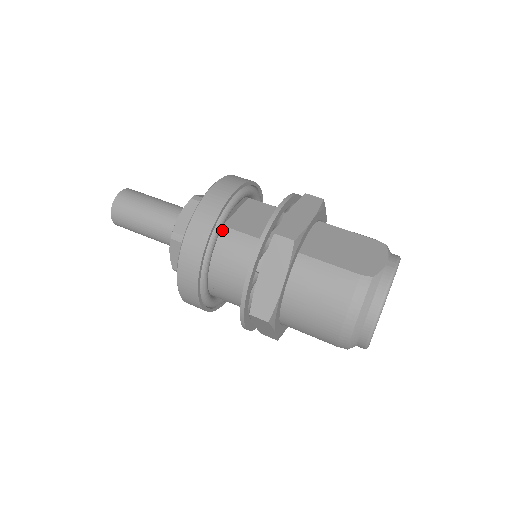
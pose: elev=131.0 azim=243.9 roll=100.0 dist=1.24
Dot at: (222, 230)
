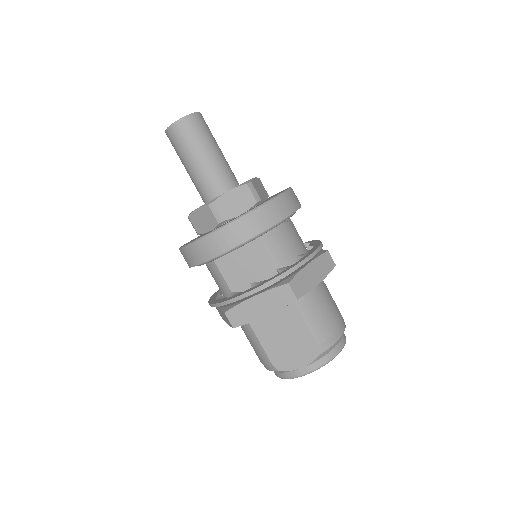
Dot at: occluded
